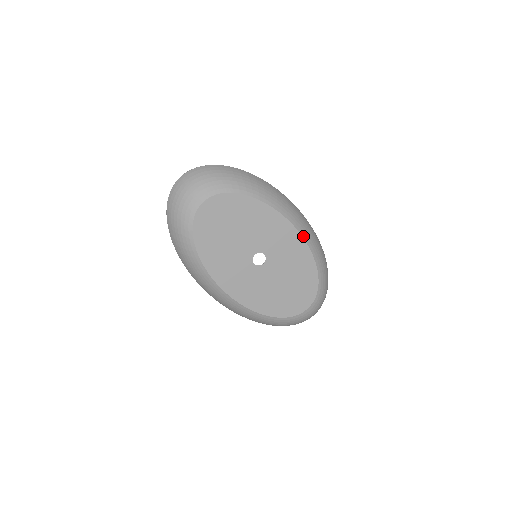
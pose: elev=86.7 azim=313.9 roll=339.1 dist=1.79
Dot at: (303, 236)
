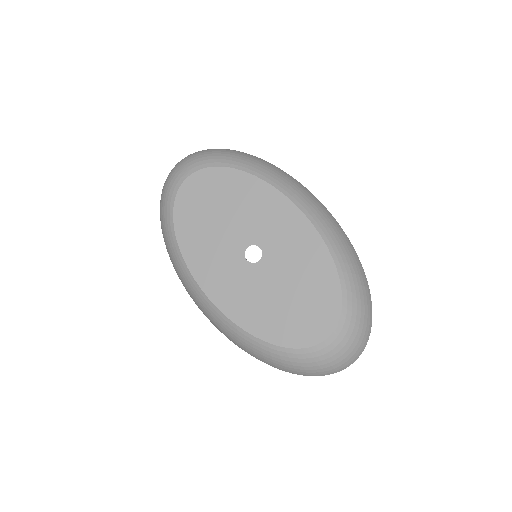
Dot at: (316, 226)
